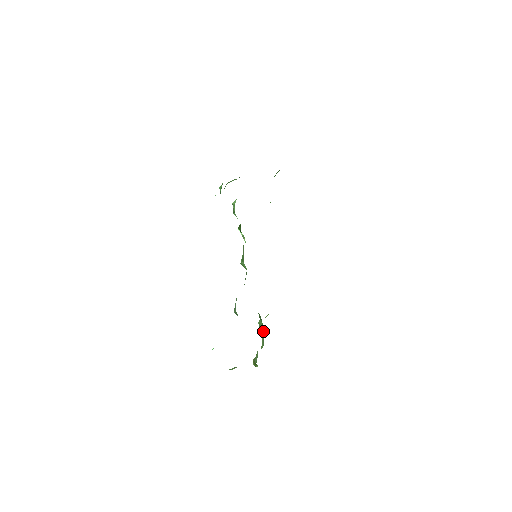
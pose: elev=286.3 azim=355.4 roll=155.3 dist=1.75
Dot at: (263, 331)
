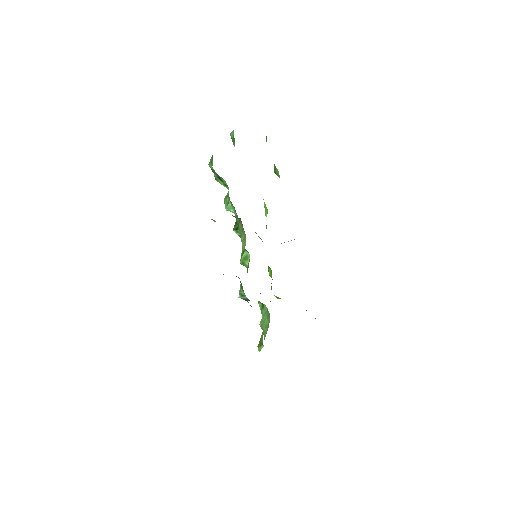
Dot at: (268, 316)
